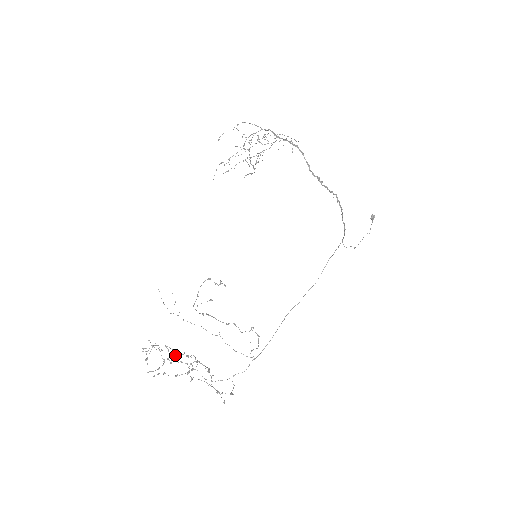
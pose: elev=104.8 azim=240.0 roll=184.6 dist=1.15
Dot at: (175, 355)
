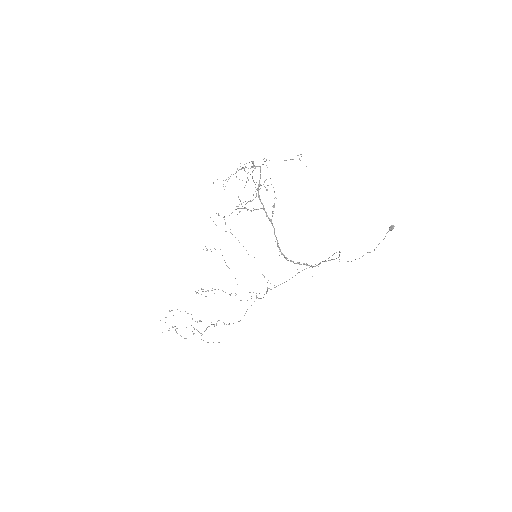
Dot at: (187, 313)
